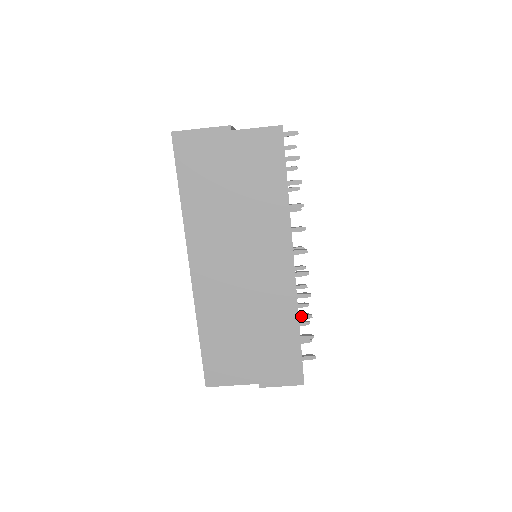
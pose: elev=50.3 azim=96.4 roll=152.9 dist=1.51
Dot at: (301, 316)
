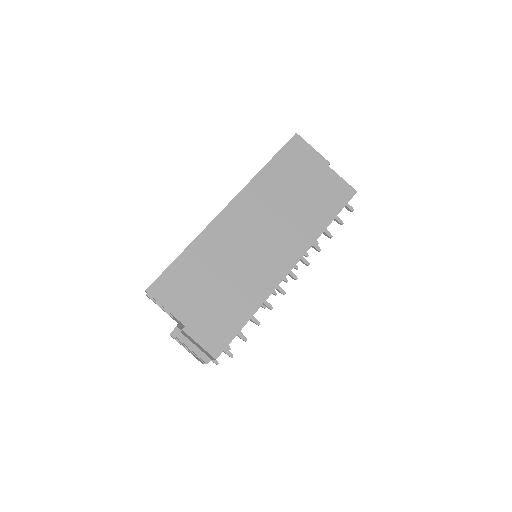
Dot at: (253, 316)
